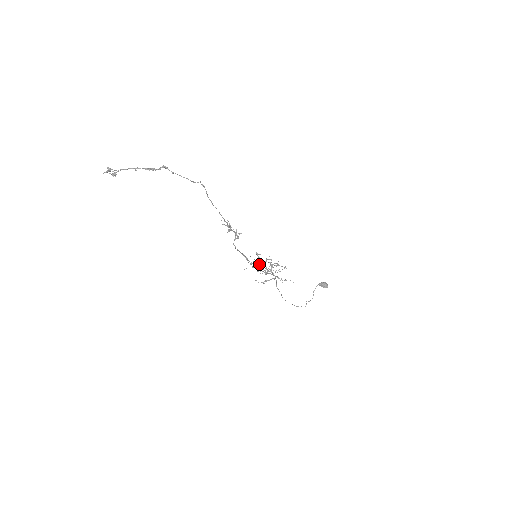
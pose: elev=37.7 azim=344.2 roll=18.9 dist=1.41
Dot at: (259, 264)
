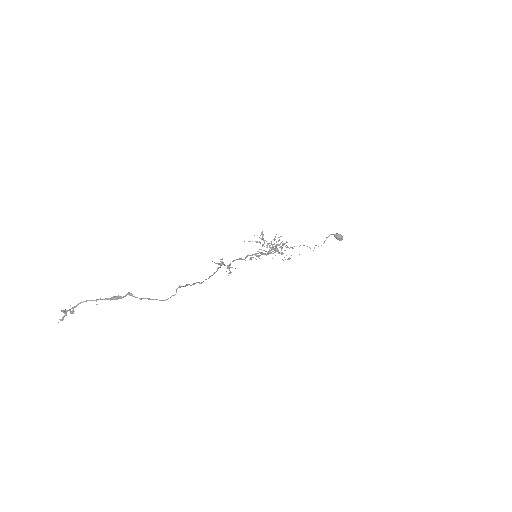
Dot at: occluded
